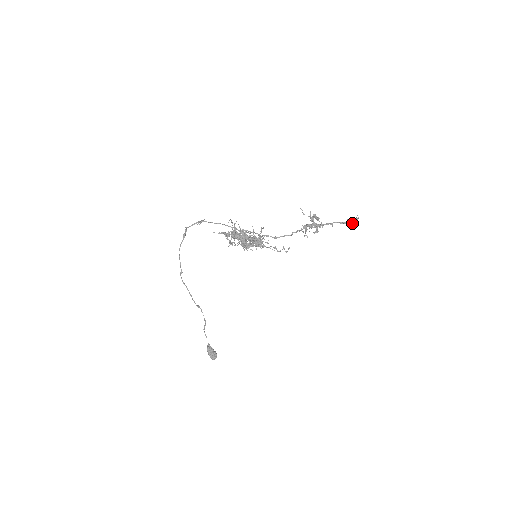
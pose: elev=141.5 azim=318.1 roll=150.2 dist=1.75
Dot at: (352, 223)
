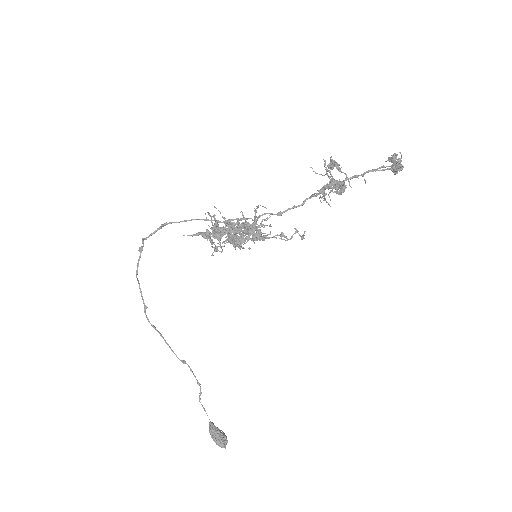
Dot at: (394, 164)
